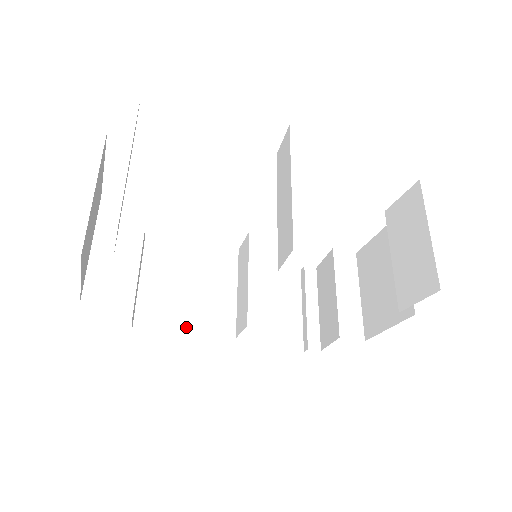
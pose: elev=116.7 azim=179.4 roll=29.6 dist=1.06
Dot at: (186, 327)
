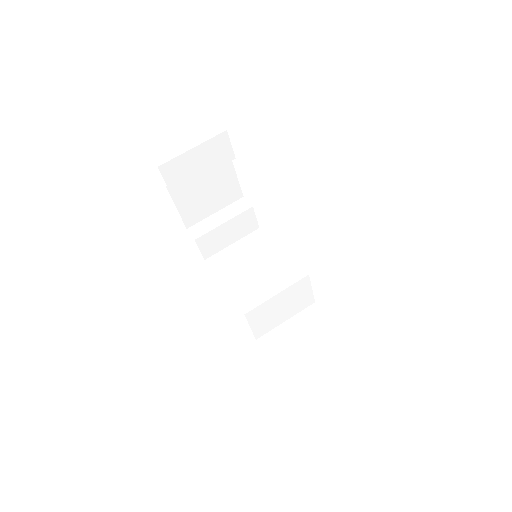
Dot at: (229, 290)
